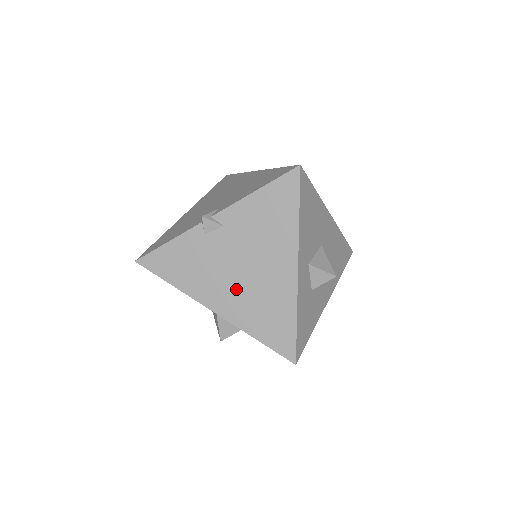
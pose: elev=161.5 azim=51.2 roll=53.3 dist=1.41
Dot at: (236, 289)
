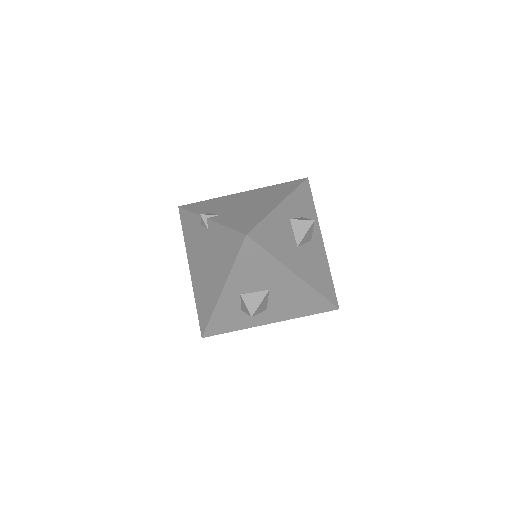
Dot at: (200, 270)
